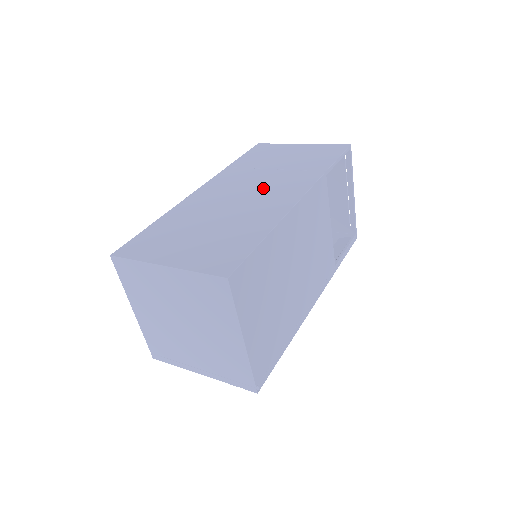
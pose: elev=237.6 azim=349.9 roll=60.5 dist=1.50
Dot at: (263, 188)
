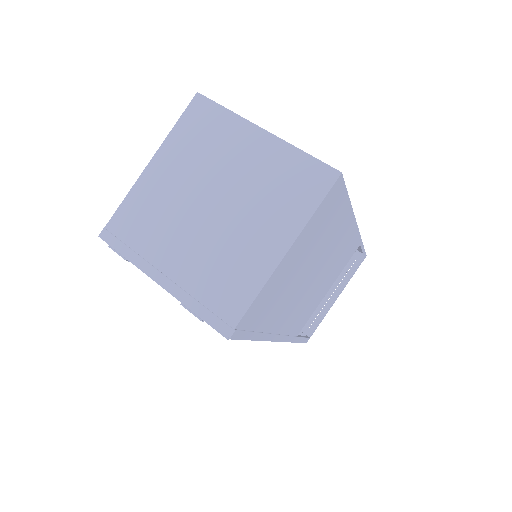
Dot at: occluded
